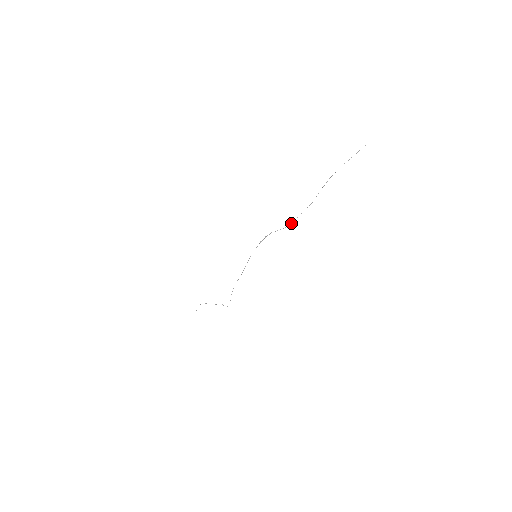
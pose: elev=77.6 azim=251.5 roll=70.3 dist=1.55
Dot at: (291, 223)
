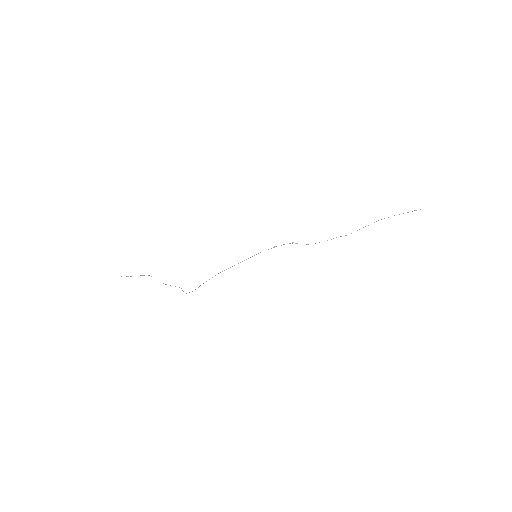
Dot at: occluded
